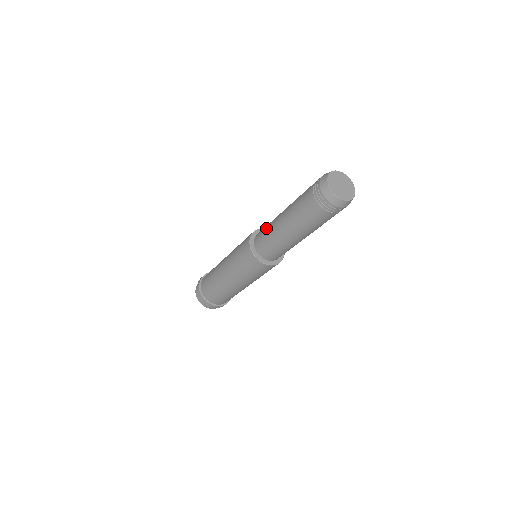
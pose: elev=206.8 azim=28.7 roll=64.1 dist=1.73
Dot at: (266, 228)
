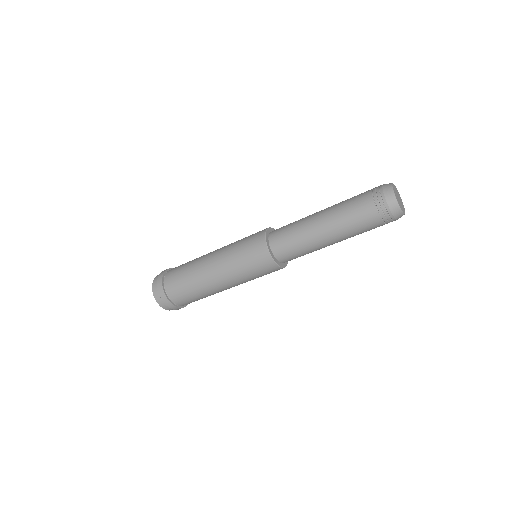
Dot at: occluded
